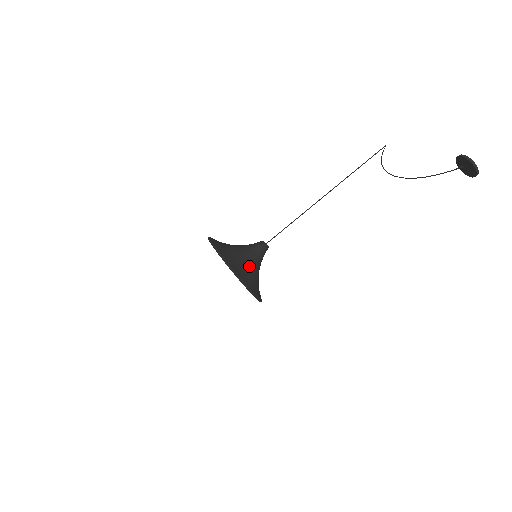
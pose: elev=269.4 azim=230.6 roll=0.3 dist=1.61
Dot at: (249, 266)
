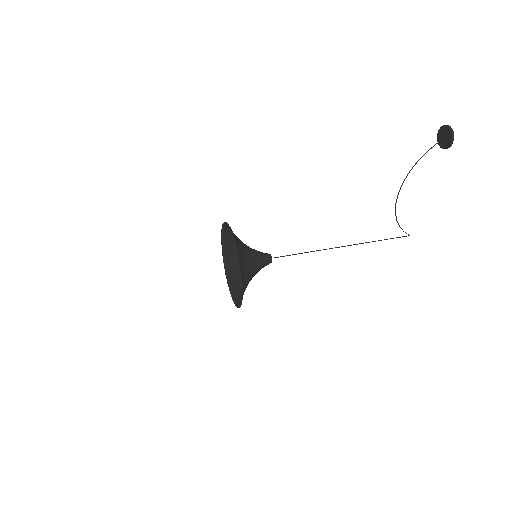
Dot at: (244, 245)
